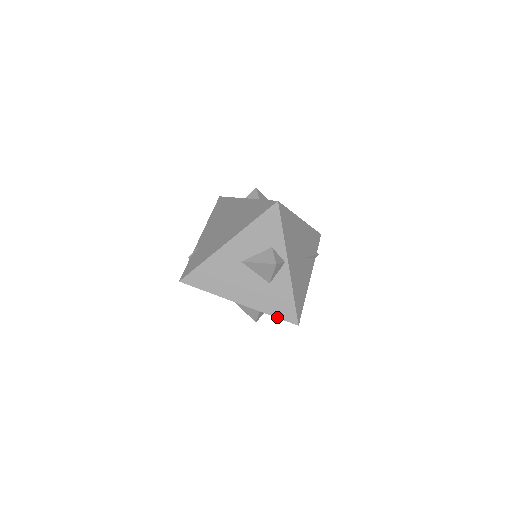
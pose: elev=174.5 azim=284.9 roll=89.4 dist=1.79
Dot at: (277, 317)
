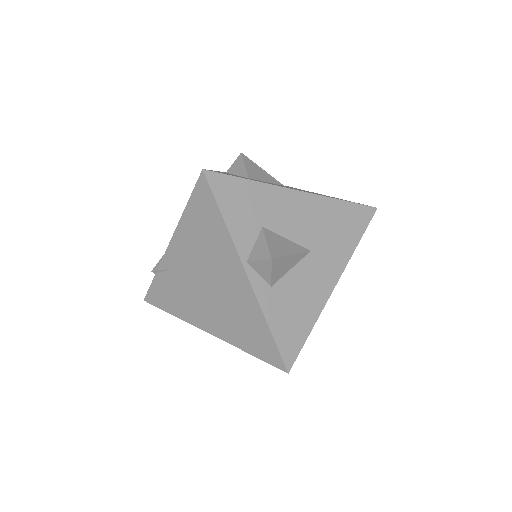
Dot at: occluded
